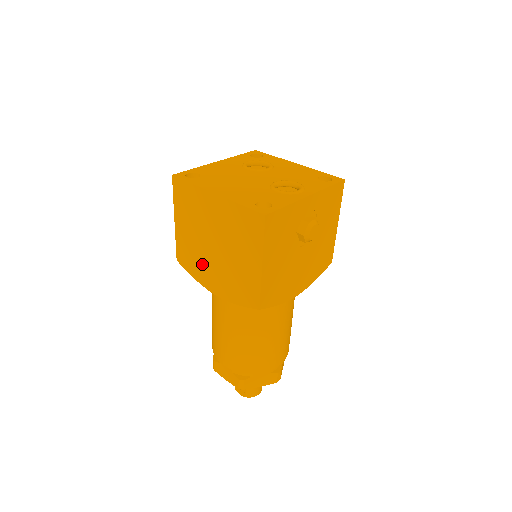
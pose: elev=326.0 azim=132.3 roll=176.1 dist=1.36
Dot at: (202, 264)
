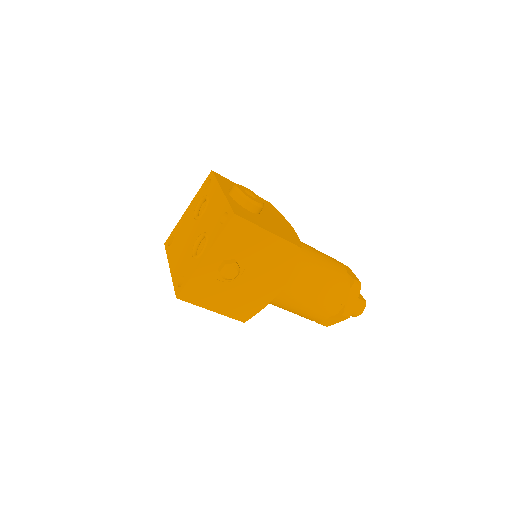
Dot at: occluded
